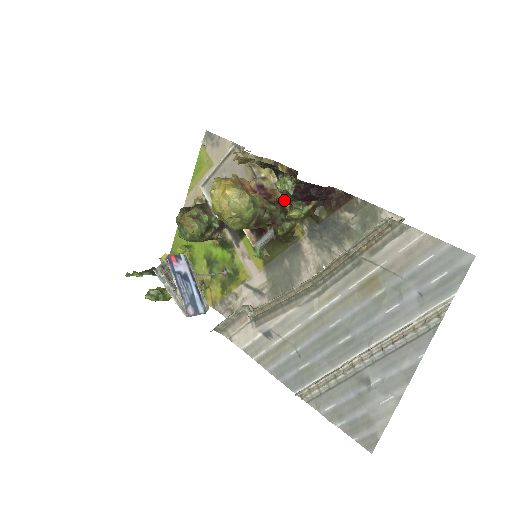
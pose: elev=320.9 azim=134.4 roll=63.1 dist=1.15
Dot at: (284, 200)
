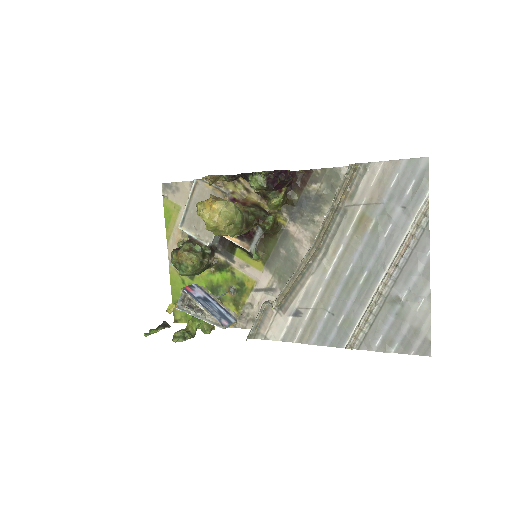
Dot at: (257, 202)
